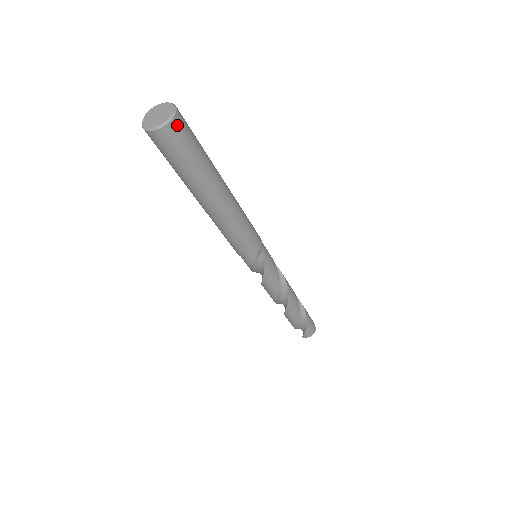
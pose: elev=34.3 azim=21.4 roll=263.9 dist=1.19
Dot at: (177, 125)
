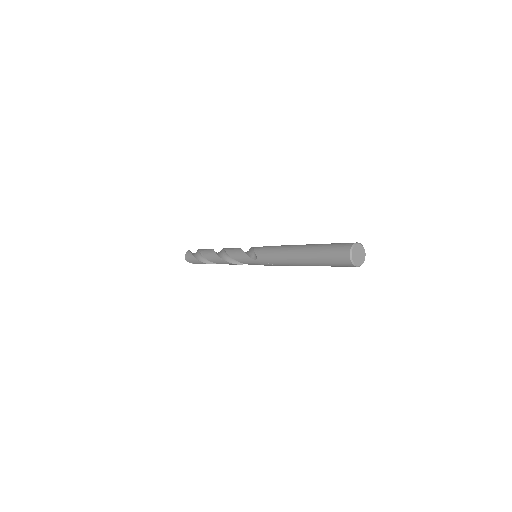
Dot at: occluded
